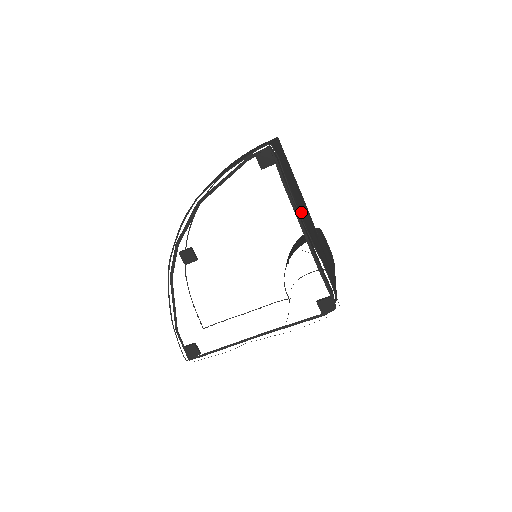
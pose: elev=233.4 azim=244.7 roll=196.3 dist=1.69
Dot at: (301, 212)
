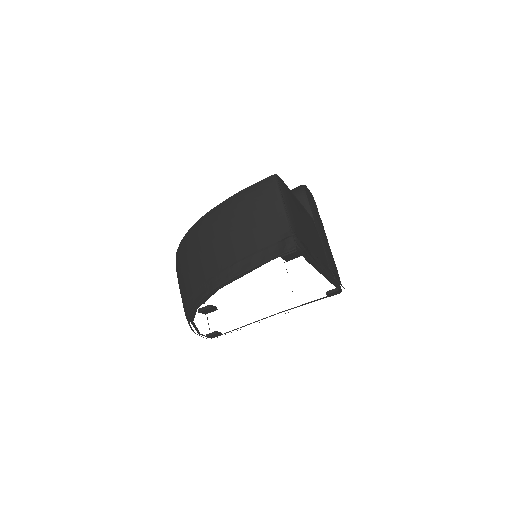
Dot at: (319, 260)
